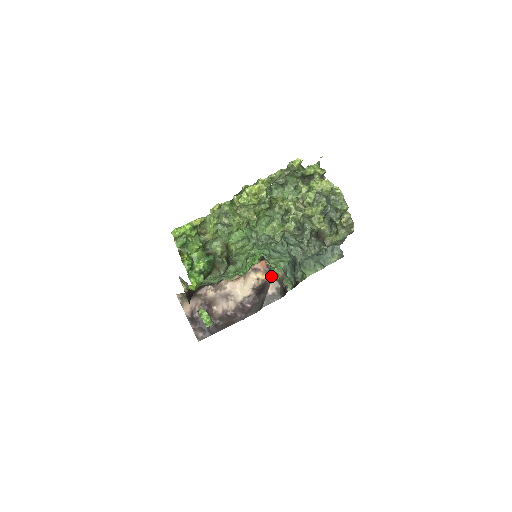
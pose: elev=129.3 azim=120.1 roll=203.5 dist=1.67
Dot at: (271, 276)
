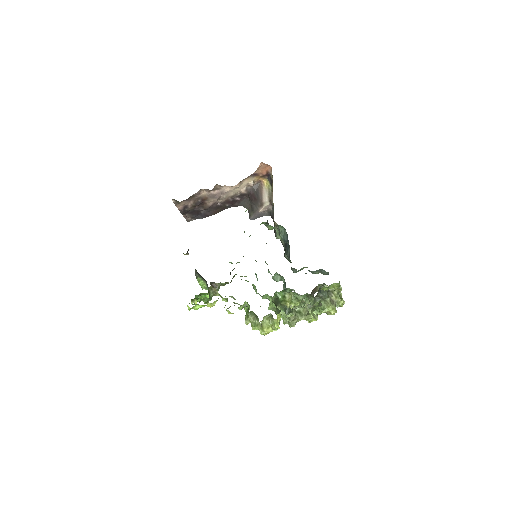
Dot at: (267, 186)
